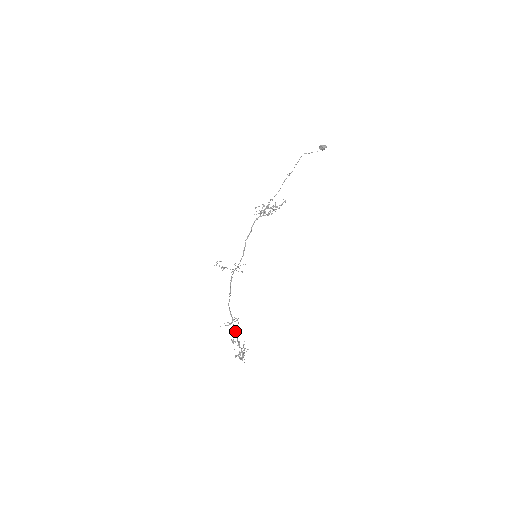
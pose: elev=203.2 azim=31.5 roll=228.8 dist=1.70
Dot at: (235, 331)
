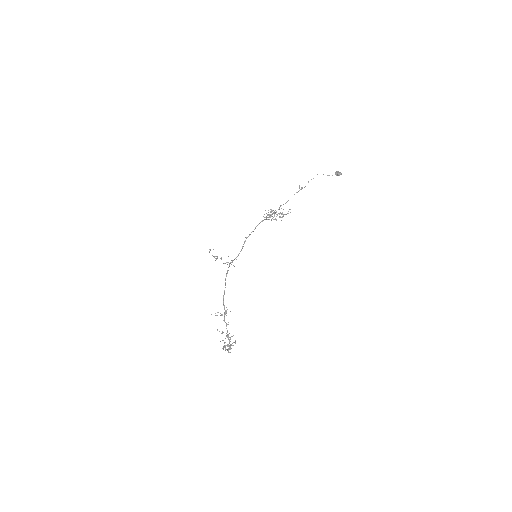
Dot at: (226, 323)
